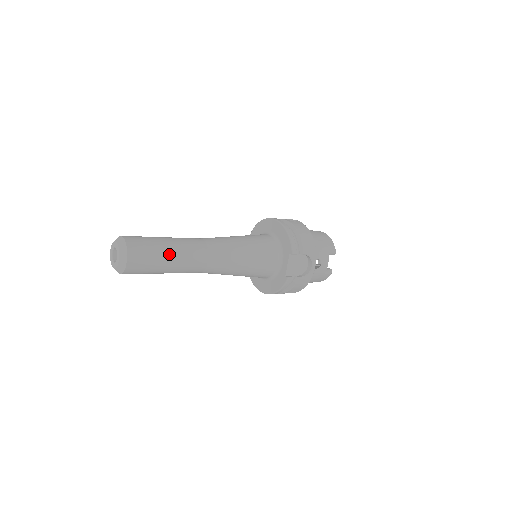
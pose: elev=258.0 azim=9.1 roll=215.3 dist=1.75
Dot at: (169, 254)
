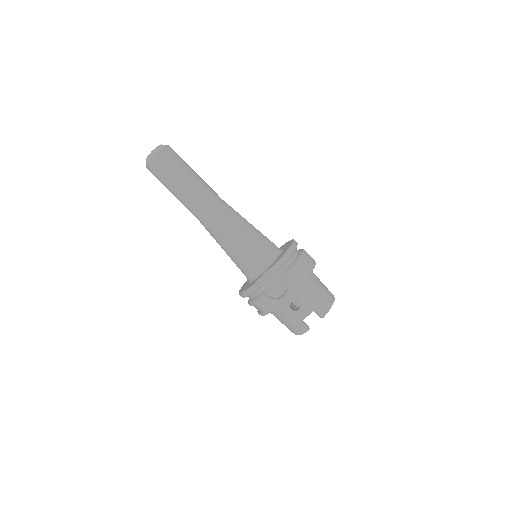
Dot at: (183, 180)
